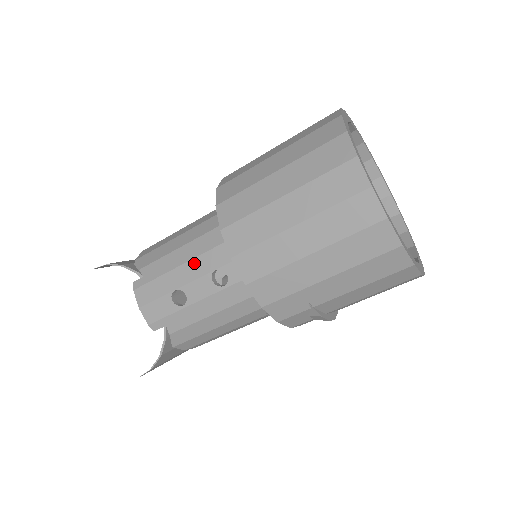
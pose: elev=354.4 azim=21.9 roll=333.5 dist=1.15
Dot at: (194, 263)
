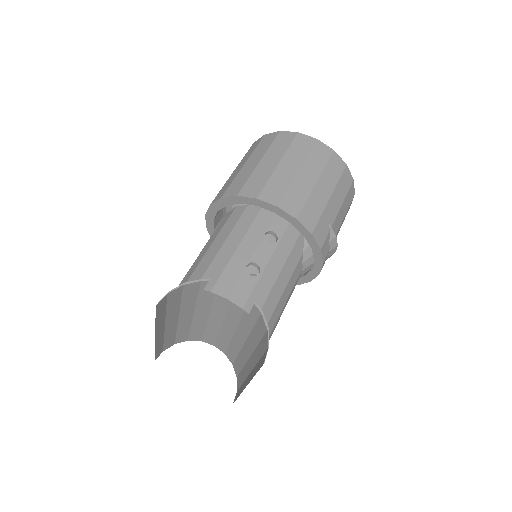
Dot at: (246, 240)
